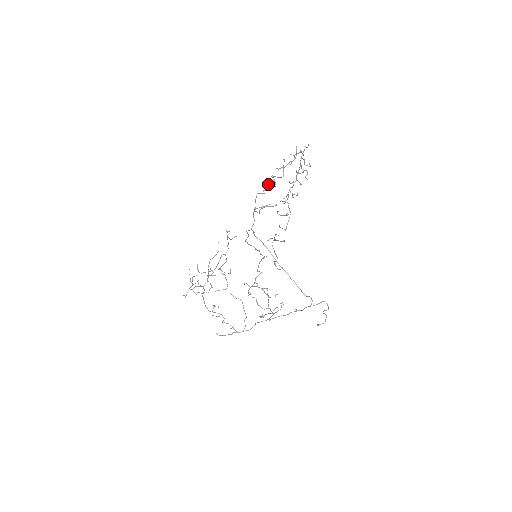
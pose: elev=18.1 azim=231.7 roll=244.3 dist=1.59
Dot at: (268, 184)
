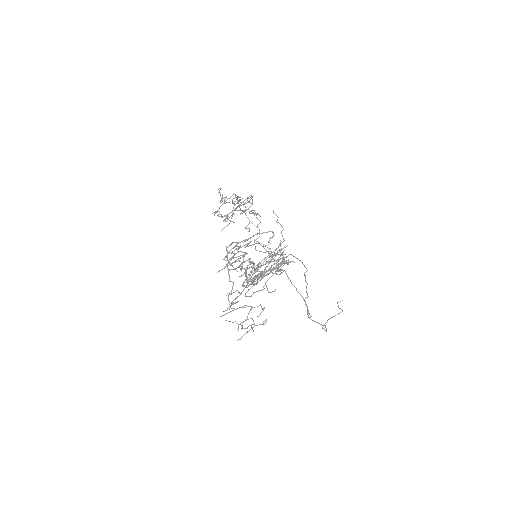
Dot at: (222, 269)
